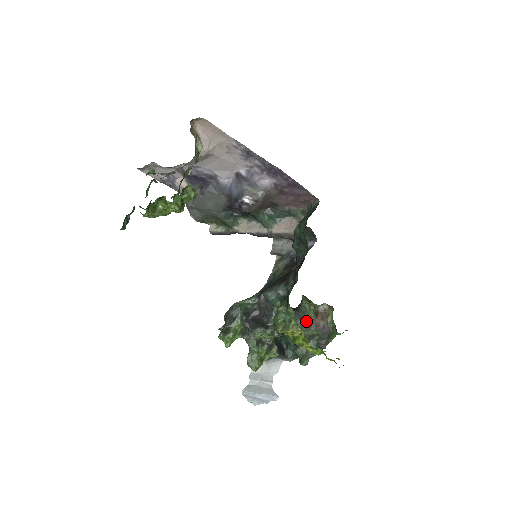
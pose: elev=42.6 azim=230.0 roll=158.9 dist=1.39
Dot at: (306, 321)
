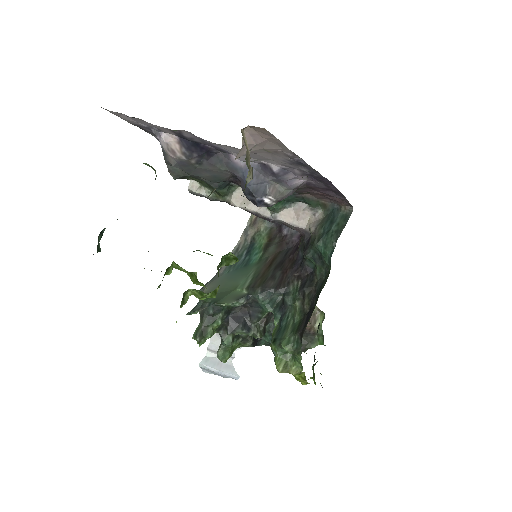
Dot at: occluded
